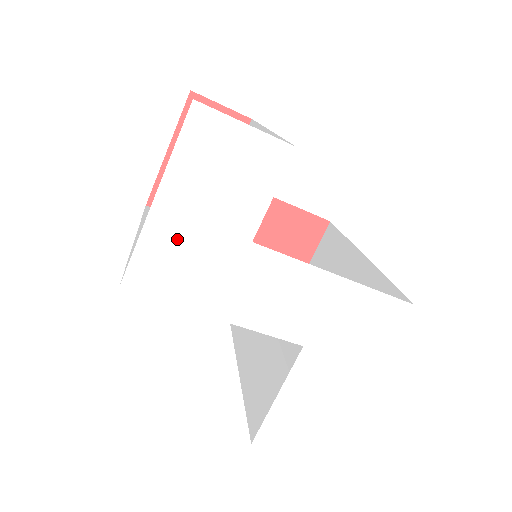
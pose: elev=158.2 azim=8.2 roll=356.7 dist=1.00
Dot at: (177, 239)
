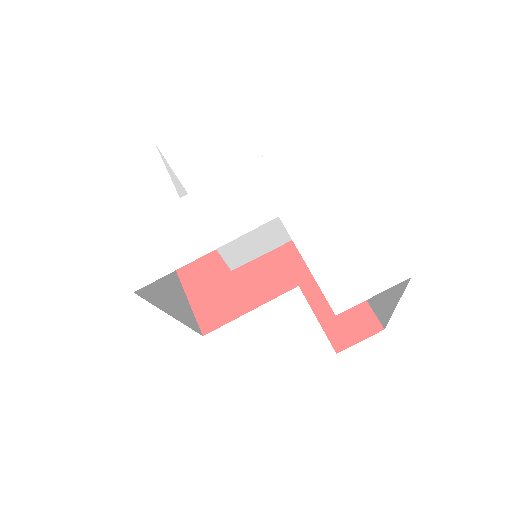
Dot at: (140, 236)
